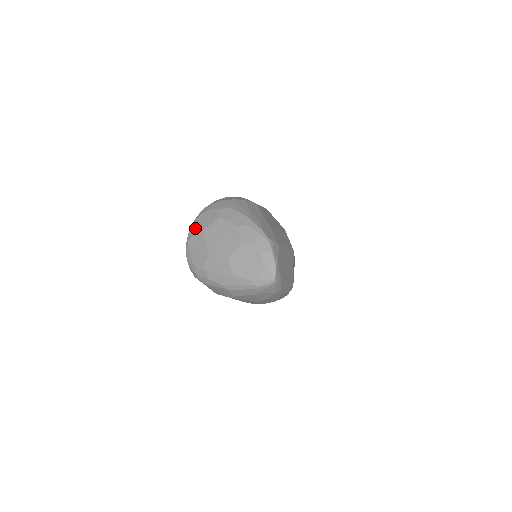
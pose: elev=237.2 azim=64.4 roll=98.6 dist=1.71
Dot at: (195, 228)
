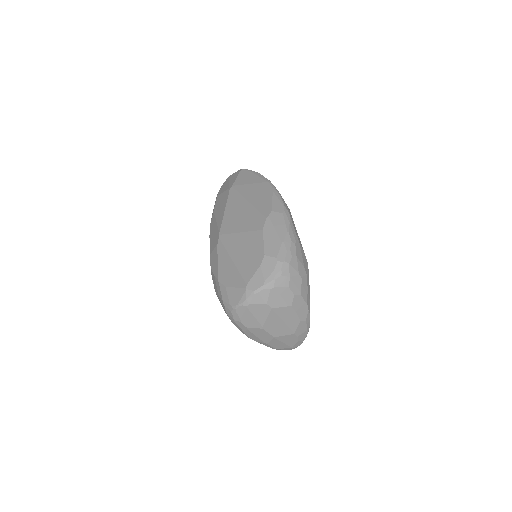
Dot at: (265, 299)
